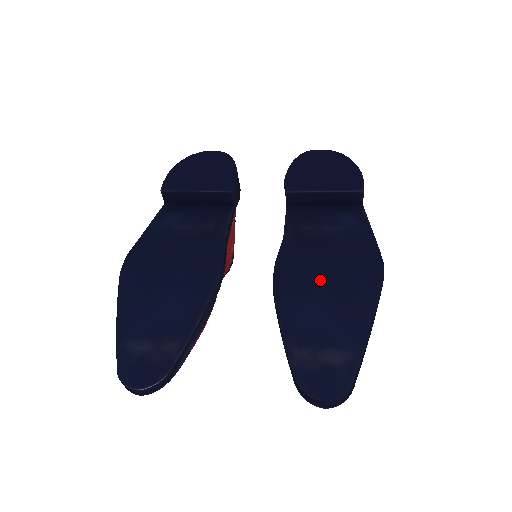
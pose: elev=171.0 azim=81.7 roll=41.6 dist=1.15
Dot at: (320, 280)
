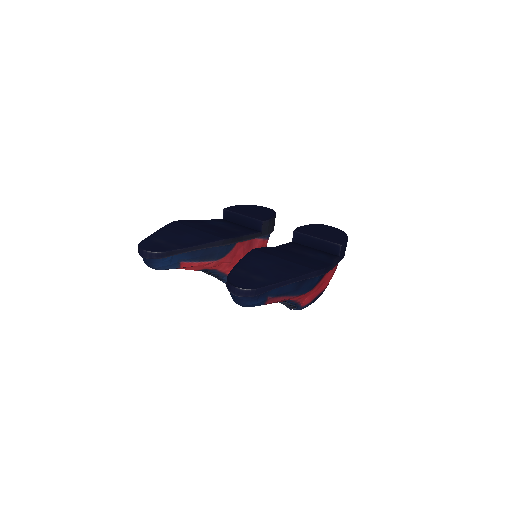
Dot at: (279, 258)
